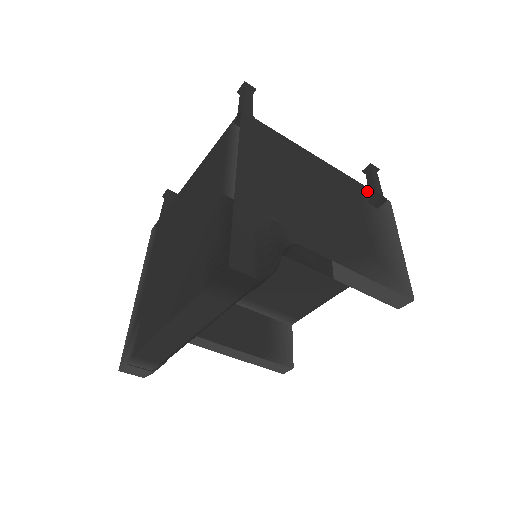
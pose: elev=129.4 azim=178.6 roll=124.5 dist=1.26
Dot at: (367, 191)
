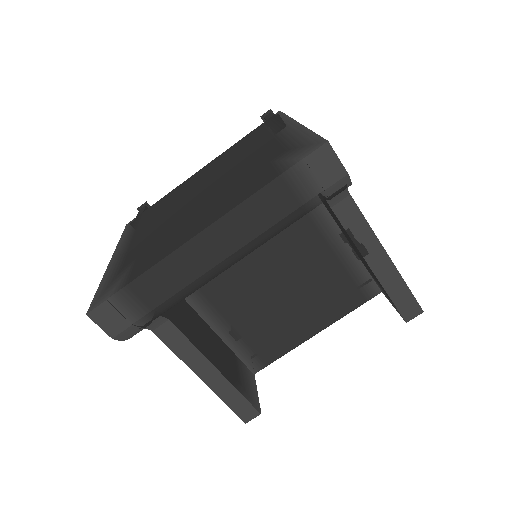
Dot at: occluded
